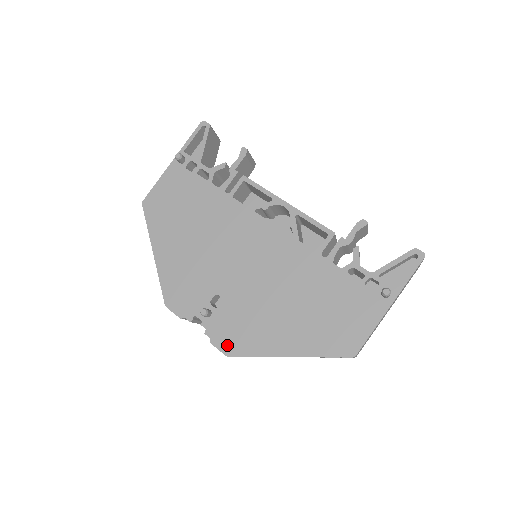
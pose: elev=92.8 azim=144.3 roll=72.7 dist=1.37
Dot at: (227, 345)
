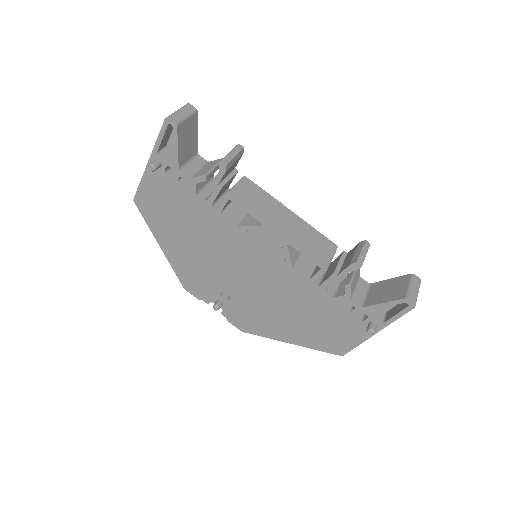
Dot at: (240, 325)
